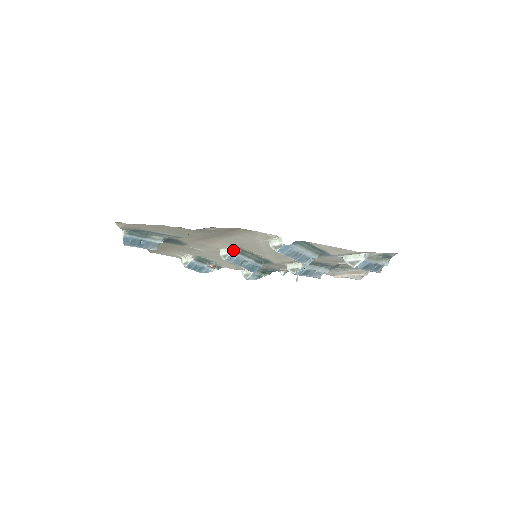
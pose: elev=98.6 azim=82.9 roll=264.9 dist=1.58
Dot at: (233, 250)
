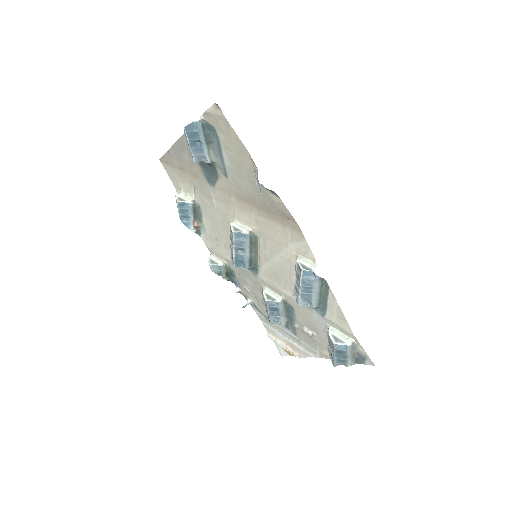
Dot at: (250, 232)
